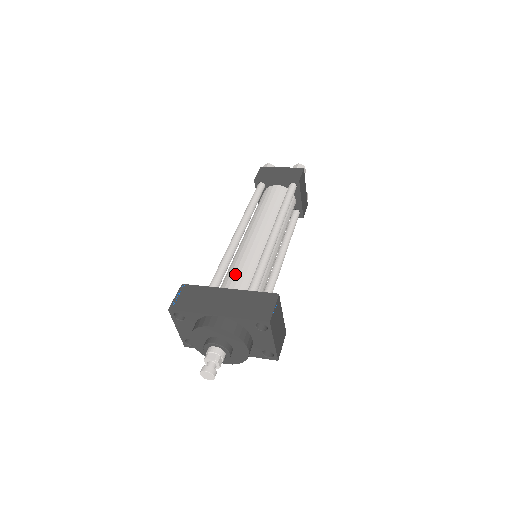
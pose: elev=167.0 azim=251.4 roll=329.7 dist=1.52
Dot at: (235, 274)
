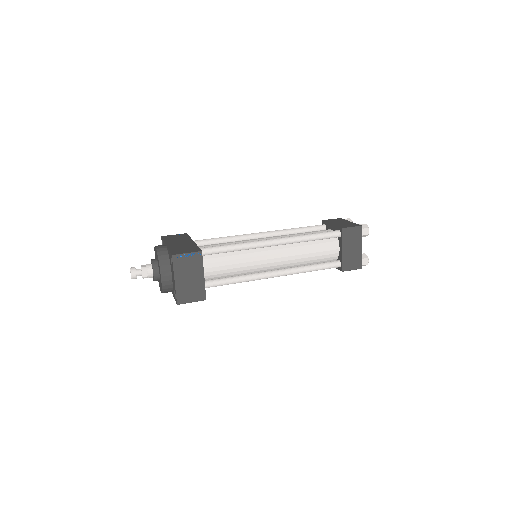
Dot at: (215, 244)
